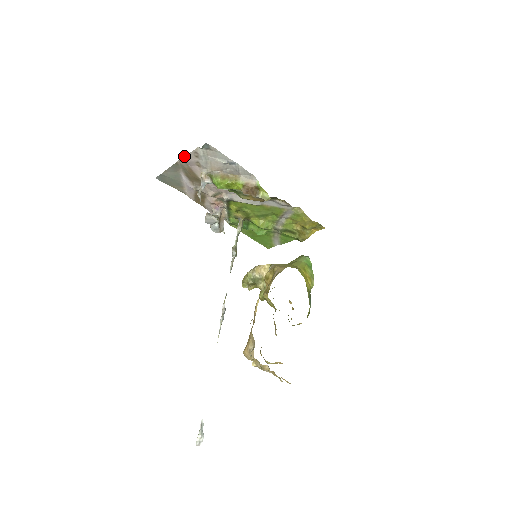
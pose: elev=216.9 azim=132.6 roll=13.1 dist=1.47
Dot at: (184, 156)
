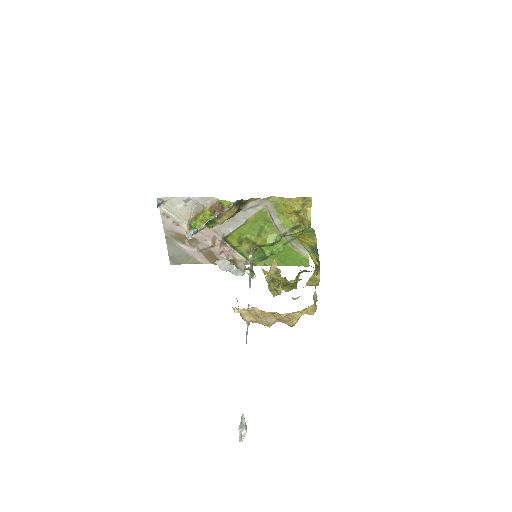
Dot at: occluded
